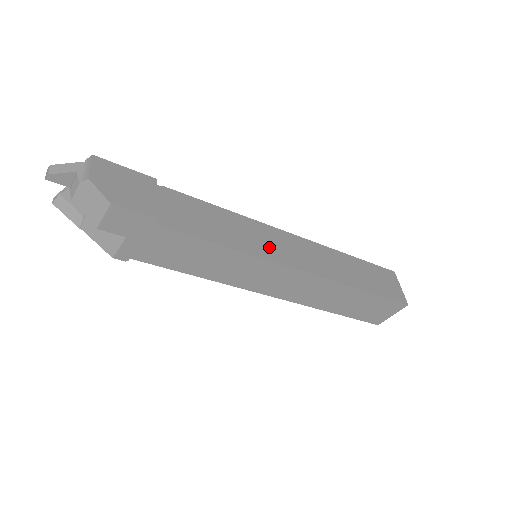
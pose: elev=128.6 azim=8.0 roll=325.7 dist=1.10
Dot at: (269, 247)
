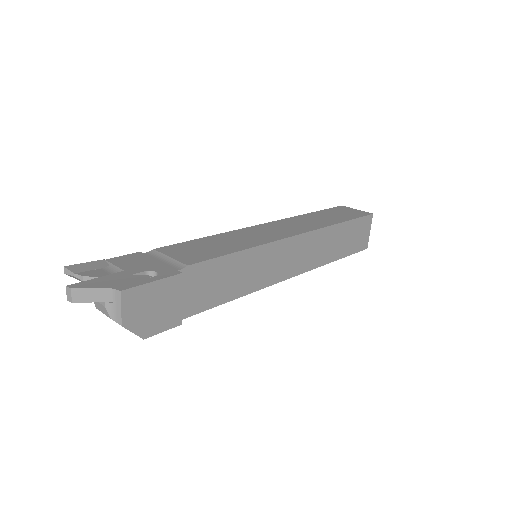
Dot at: (271, 271)
